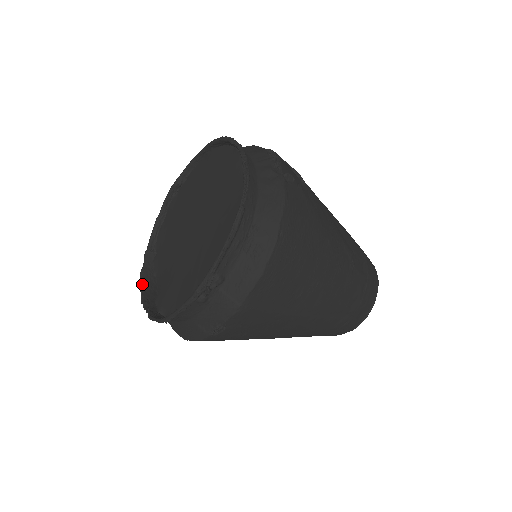
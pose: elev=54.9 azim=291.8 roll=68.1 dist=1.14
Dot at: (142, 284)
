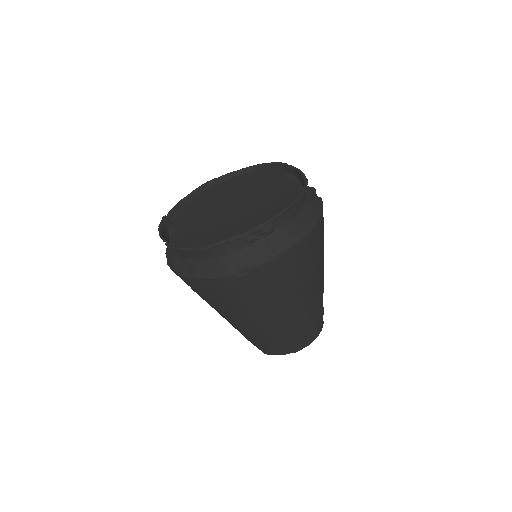
Dot at: (161, 232)
